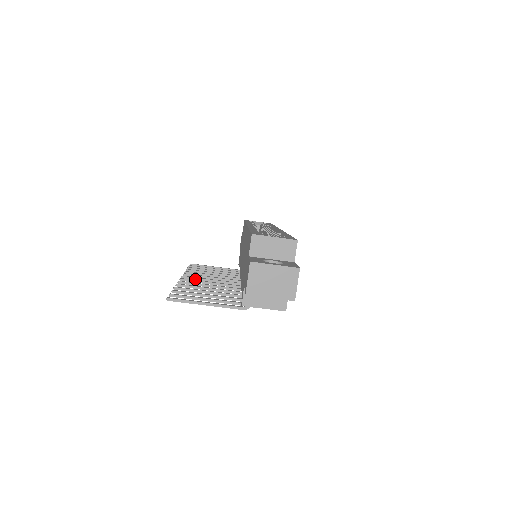
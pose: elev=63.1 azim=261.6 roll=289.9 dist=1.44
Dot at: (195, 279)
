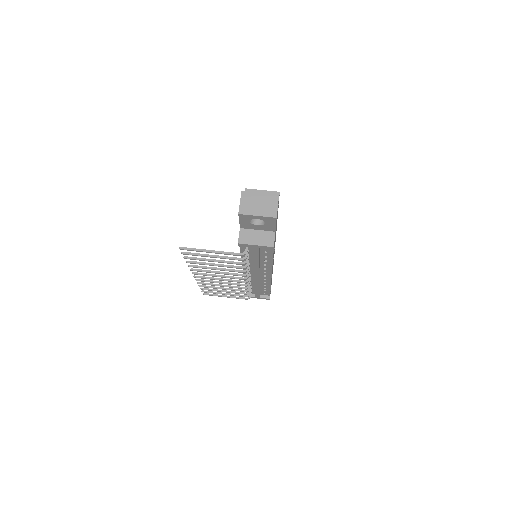
Dot at: (205, 278)
